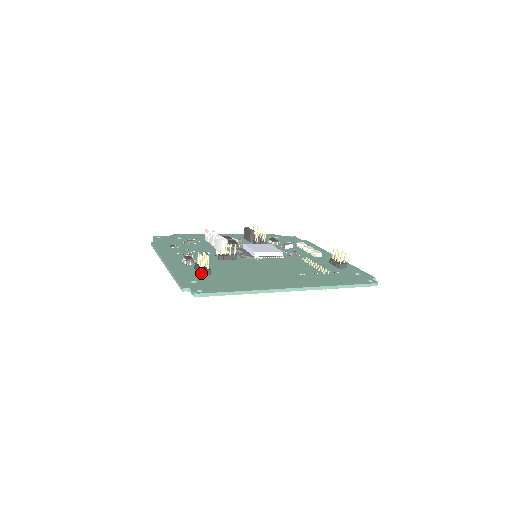
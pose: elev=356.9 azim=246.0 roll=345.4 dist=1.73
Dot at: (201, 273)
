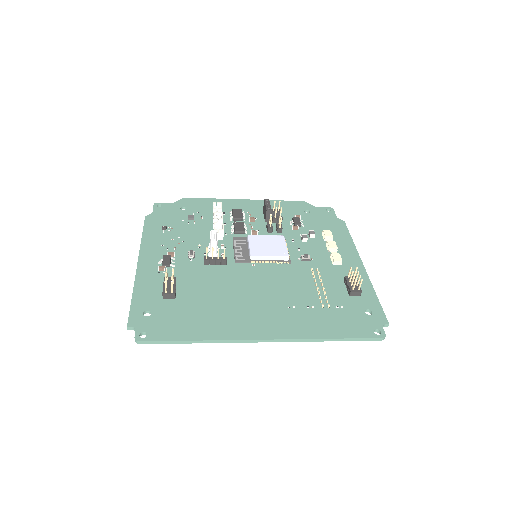
Dot at: (163, 297)
